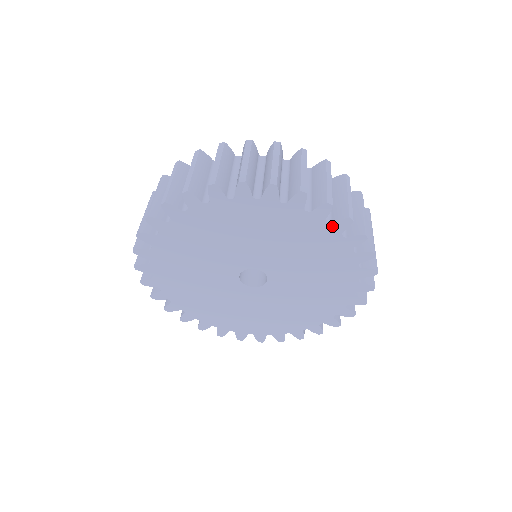
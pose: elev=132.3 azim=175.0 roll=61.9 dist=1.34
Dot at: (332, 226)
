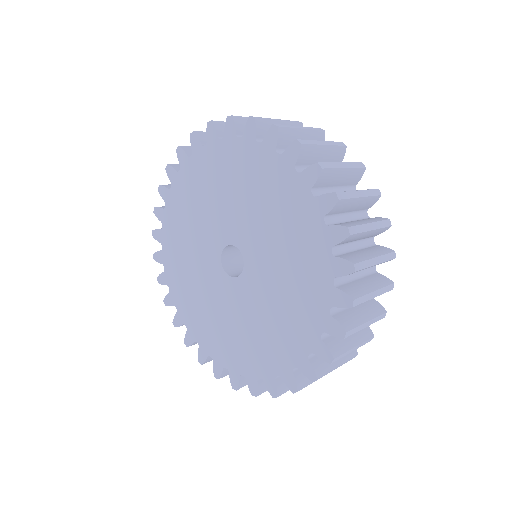
Dot at: (333, 260)
